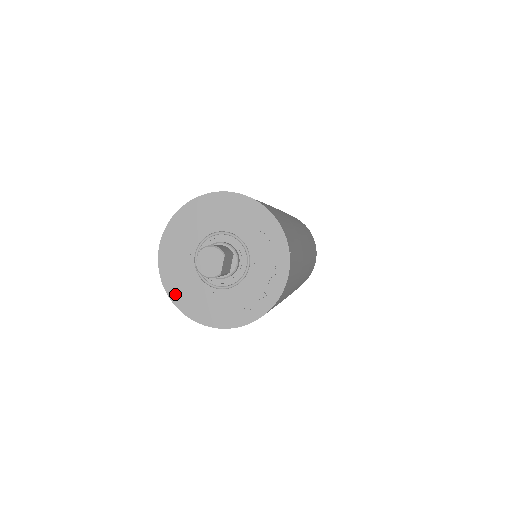
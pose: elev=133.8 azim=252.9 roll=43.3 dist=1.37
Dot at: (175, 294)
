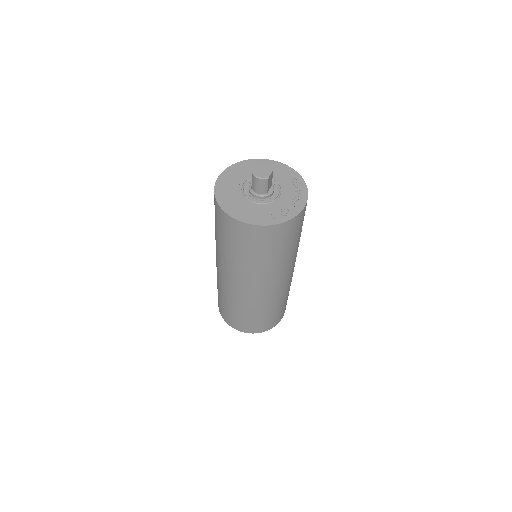
Dot at: (222, 201)
